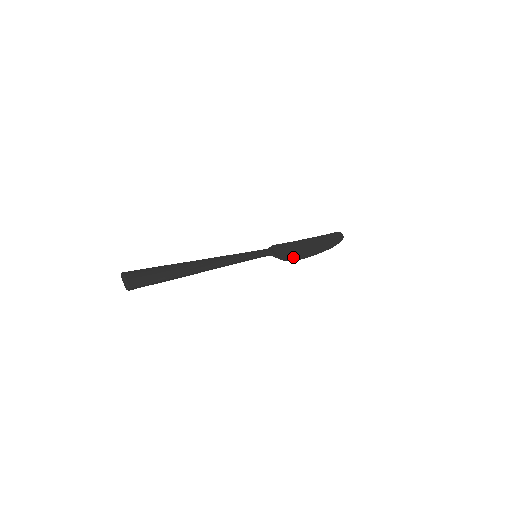
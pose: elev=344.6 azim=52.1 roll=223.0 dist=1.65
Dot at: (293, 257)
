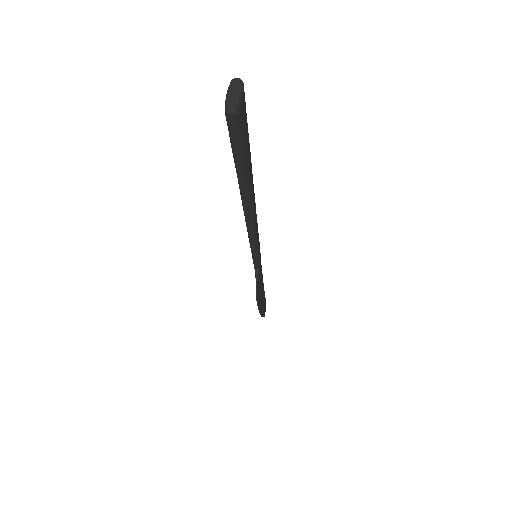
Dot at: occluded
